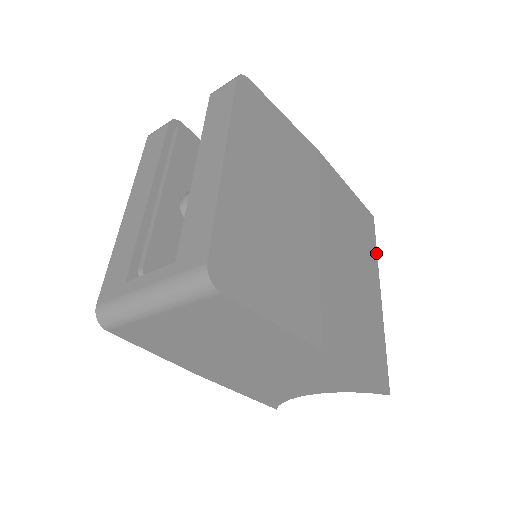
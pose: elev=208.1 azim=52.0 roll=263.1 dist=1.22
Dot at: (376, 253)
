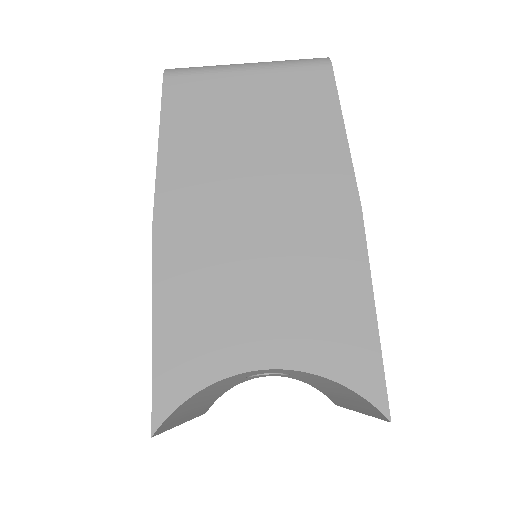
Dot at: occluded
